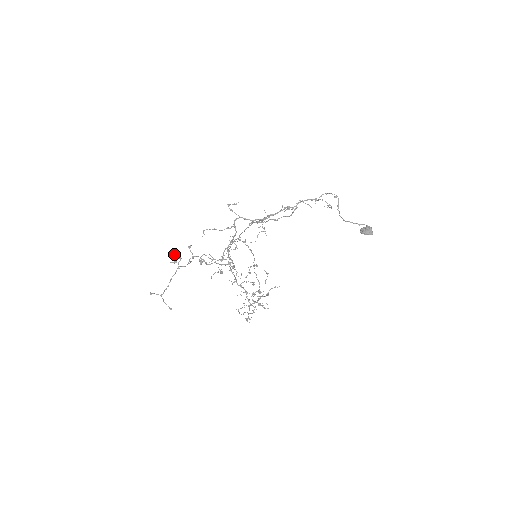
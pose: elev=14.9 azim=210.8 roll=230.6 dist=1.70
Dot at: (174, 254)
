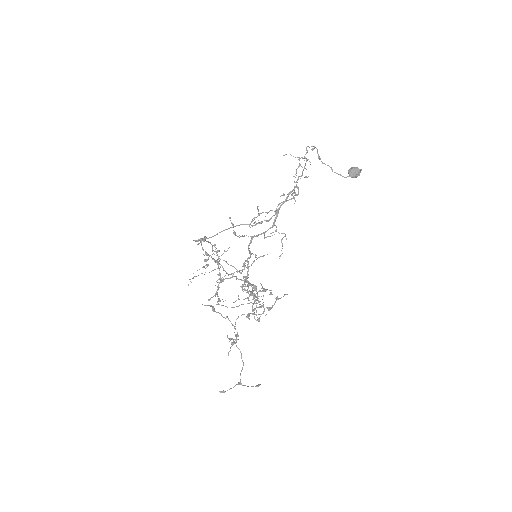
Dot at: occluded
